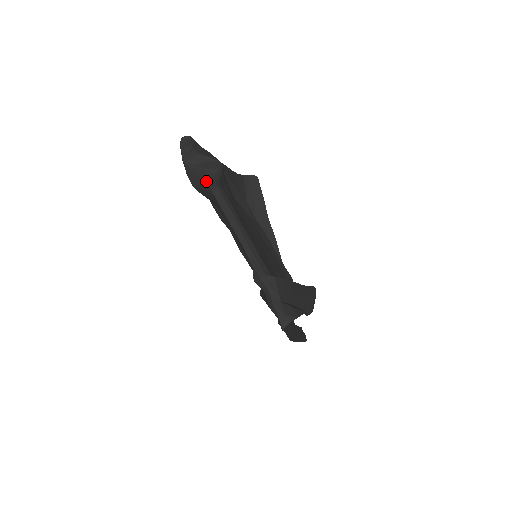
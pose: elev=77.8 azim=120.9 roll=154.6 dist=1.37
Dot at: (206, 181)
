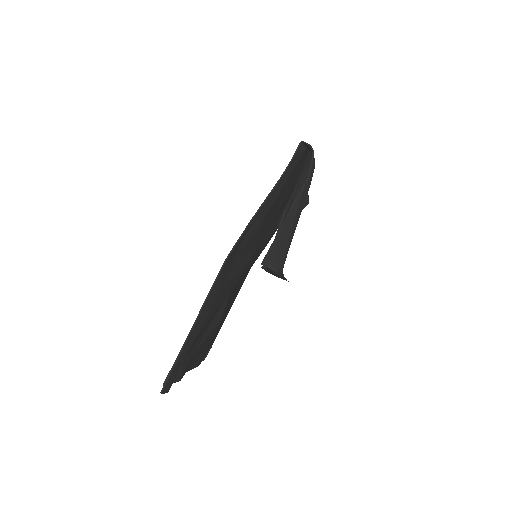
Dot at: occluded
